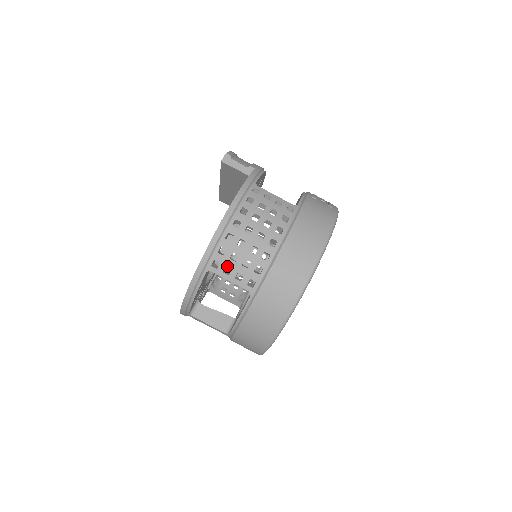
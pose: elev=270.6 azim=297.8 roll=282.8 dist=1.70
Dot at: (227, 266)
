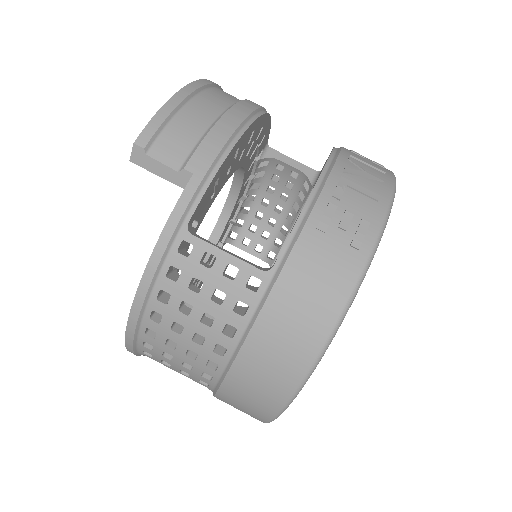
Dot at: (163, 360)
